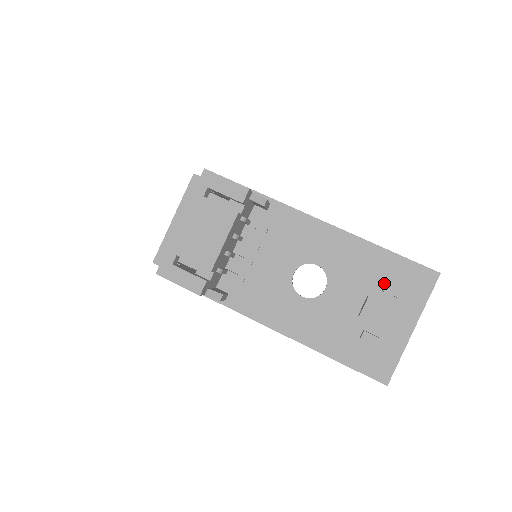
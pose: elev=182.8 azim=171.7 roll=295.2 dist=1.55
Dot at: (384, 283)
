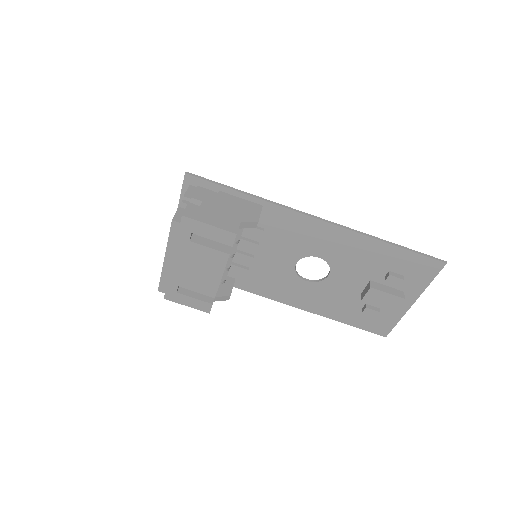
Dot at: (387, 271)
